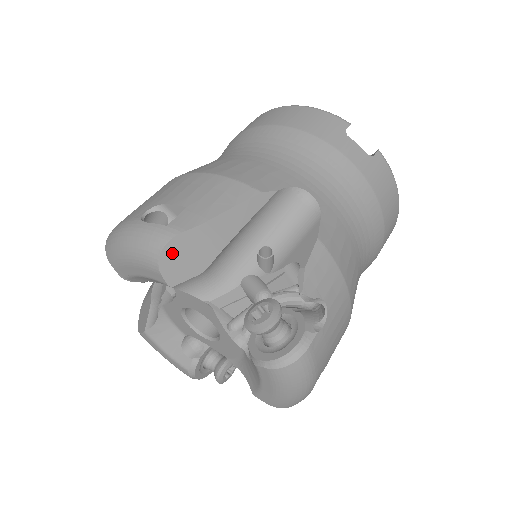
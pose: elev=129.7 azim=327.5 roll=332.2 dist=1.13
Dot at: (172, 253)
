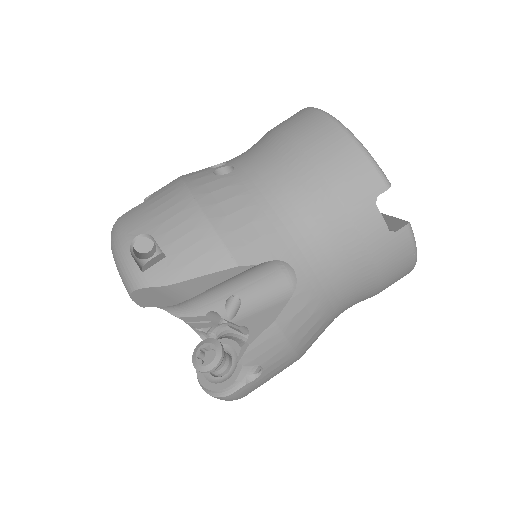
Dot at: (142, 294)
